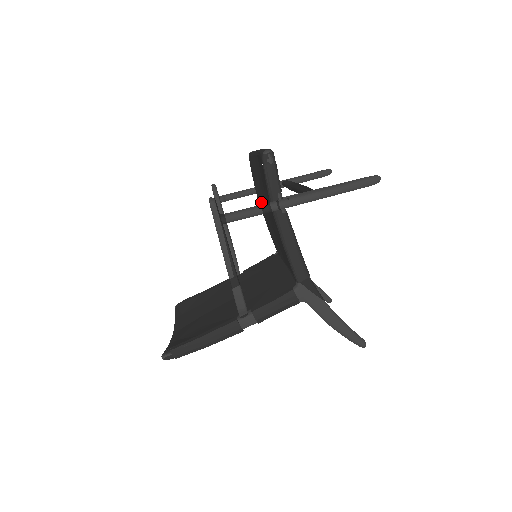
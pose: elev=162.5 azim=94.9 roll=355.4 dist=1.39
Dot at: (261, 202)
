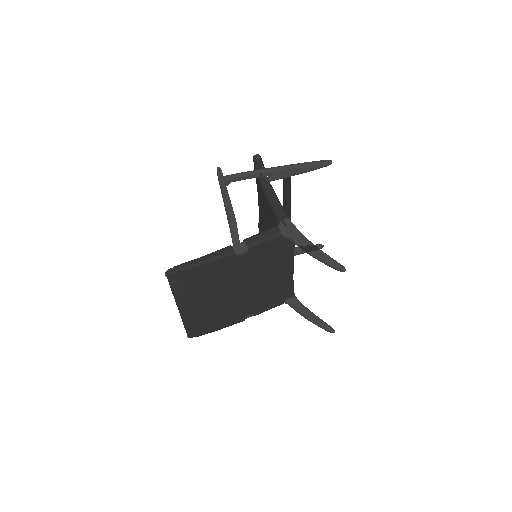
Dot at: occluded
